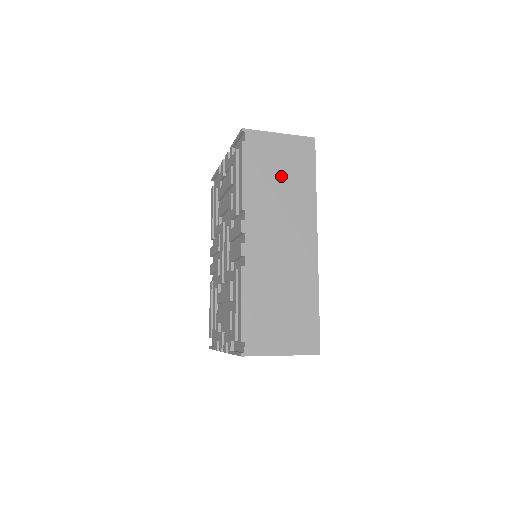
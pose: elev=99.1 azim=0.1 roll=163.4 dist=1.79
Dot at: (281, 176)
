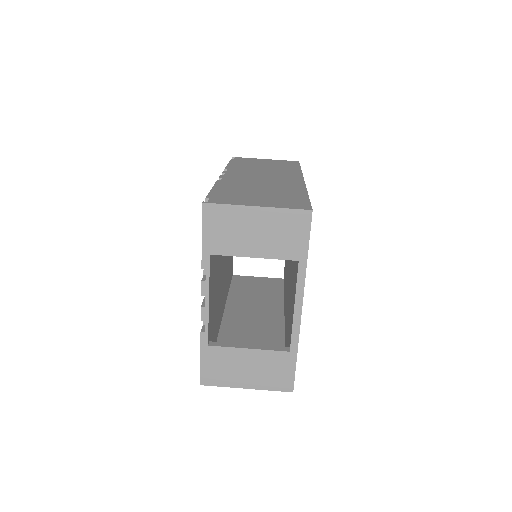
Dot at: (266, 166)
